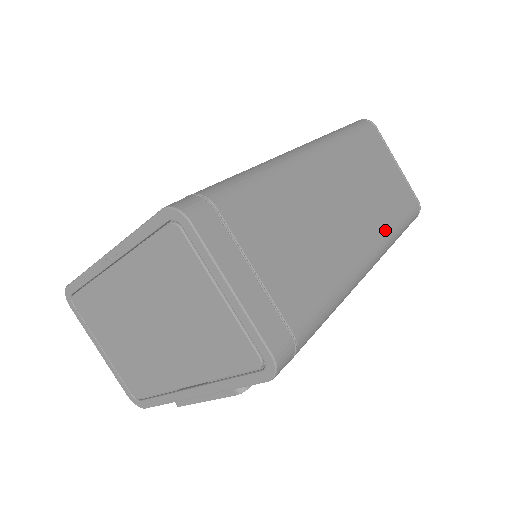
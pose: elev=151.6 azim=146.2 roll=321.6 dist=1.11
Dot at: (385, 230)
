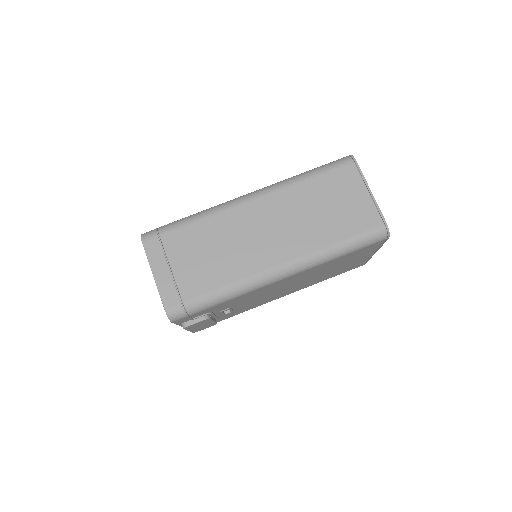
Dot at: (312, 248)
